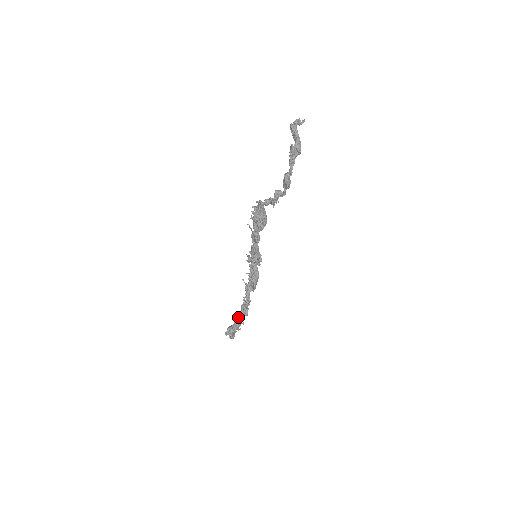
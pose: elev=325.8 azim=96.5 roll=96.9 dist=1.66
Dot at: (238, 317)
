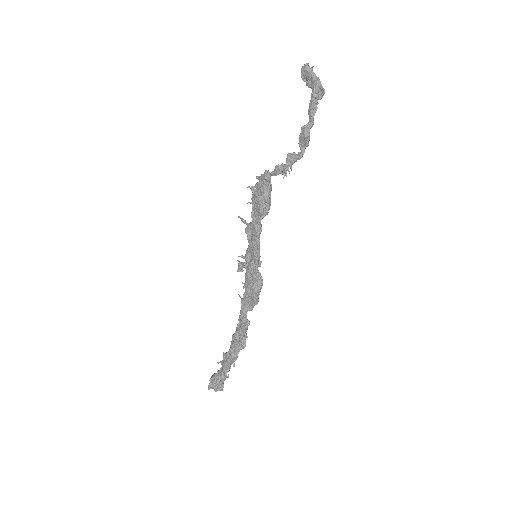
Dot at: (229, 354)
